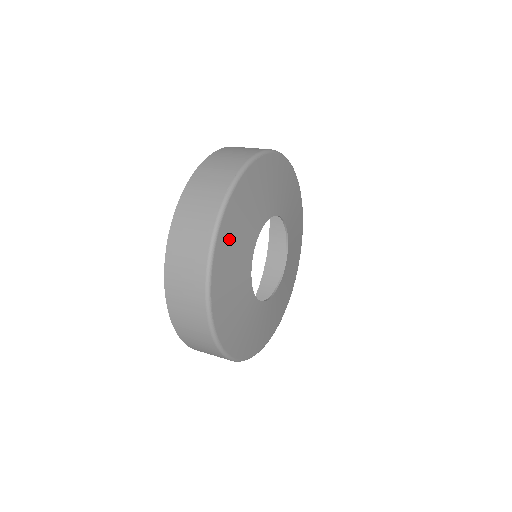
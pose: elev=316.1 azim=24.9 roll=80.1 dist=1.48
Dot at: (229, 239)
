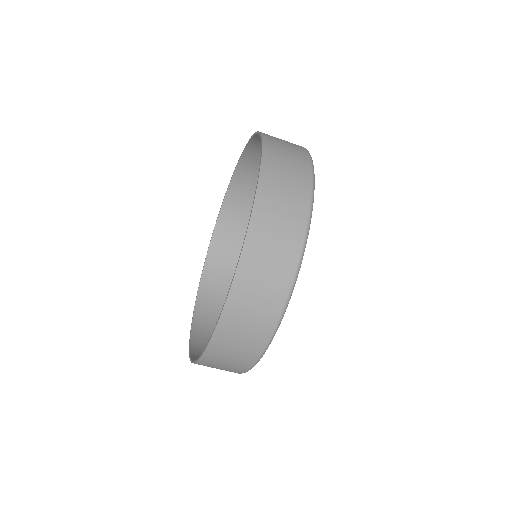
Dot at: occluded
